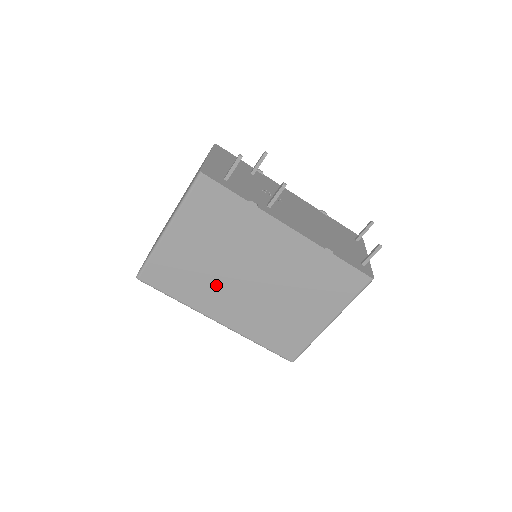
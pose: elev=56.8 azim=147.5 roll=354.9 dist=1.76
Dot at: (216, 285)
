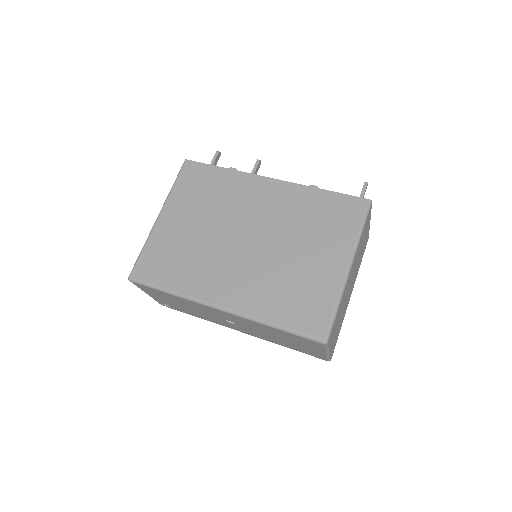
Dot at: (211, 259)
